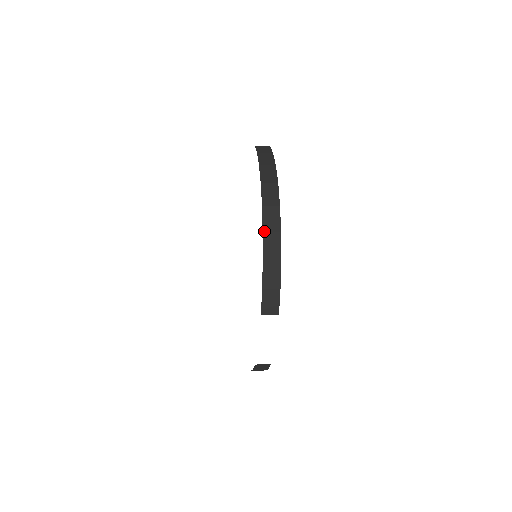
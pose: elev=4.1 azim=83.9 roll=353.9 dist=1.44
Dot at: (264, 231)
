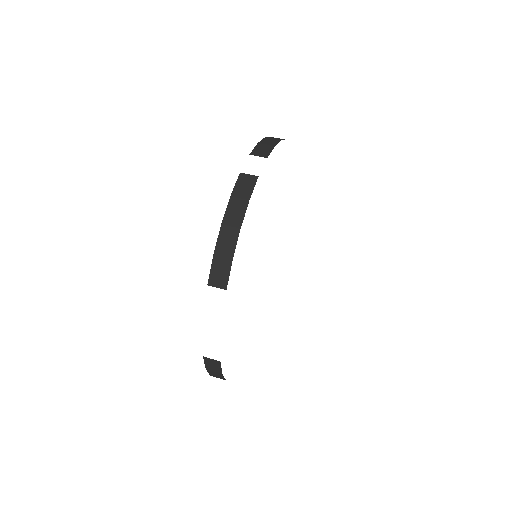
Dot at: occluded
